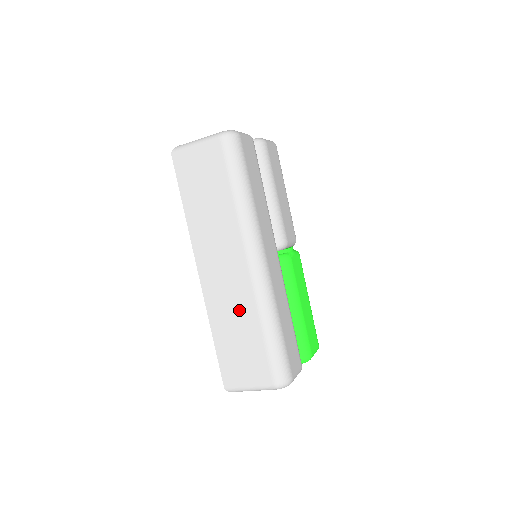
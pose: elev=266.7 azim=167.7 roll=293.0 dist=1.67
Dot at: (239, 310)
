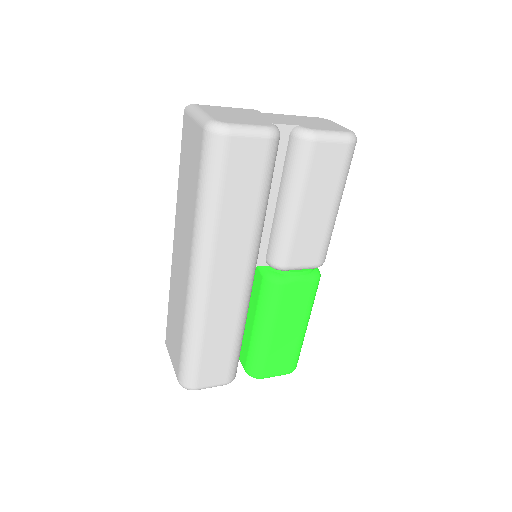
Dot at: (179, 303)
